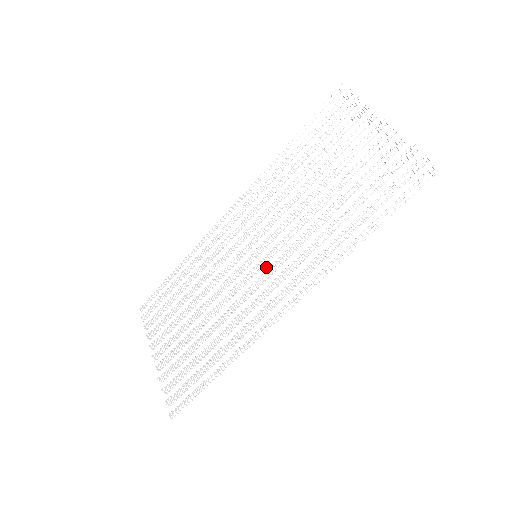
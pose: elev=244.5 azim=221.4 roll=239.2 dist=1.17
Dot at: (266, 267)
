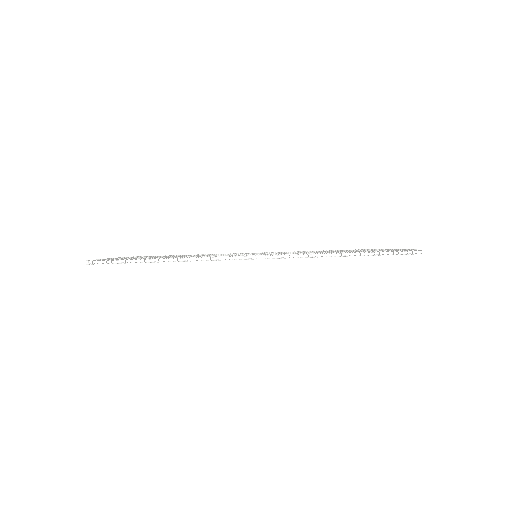
Dot at: occluded
